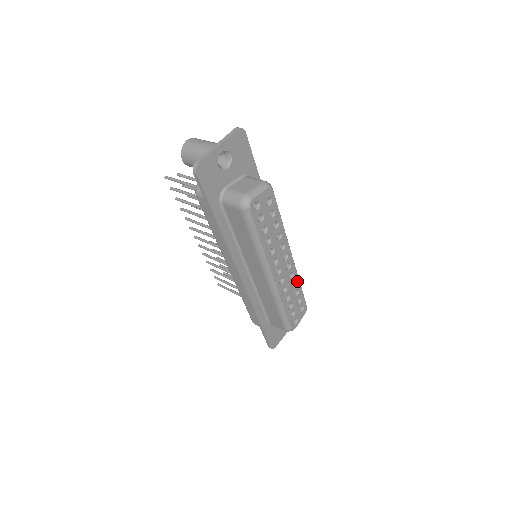
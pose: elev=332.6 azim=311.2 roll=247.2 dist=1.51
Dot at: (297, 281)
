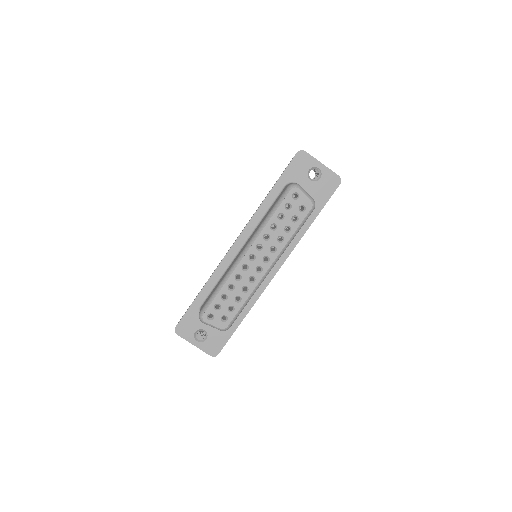
Dot at: (249, 292)
